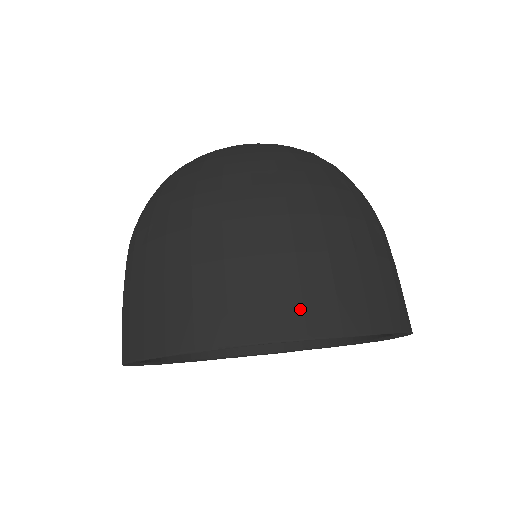
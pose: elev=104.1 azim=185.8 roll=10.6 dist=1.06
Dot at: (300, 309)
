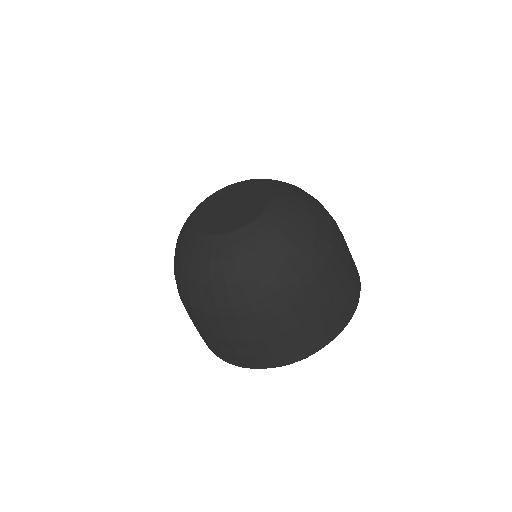
Dot at: (338, 322)
